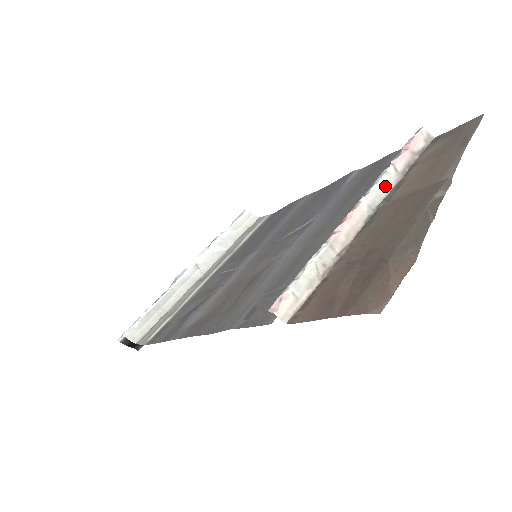
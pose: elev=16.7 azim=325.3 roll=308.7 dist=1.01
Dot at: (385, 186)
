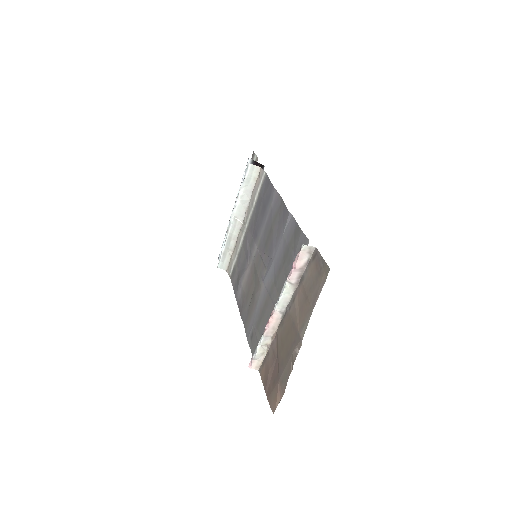
Dot at: (287, 295)
